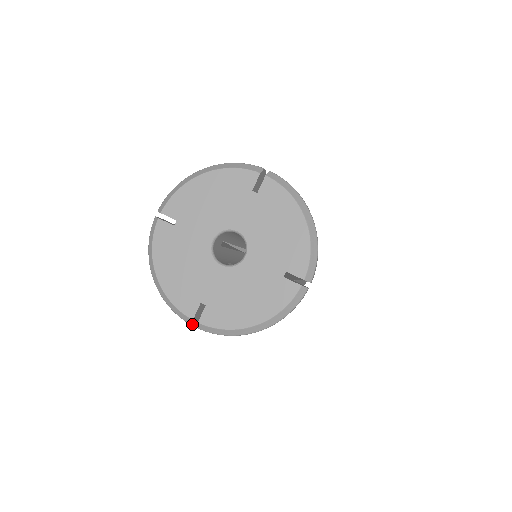
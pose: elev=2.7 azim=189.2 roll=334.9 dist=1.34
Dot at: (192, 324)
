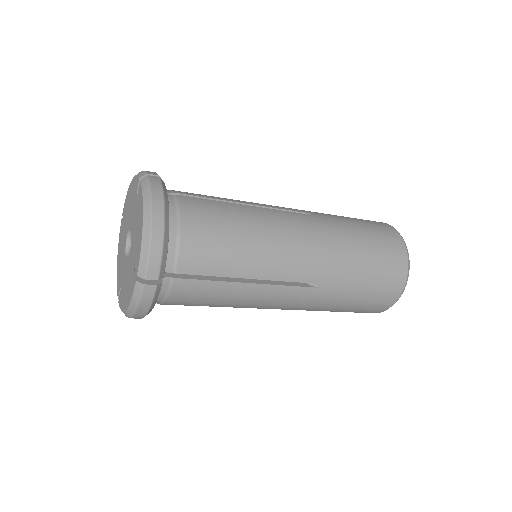
Dot at: occluded
